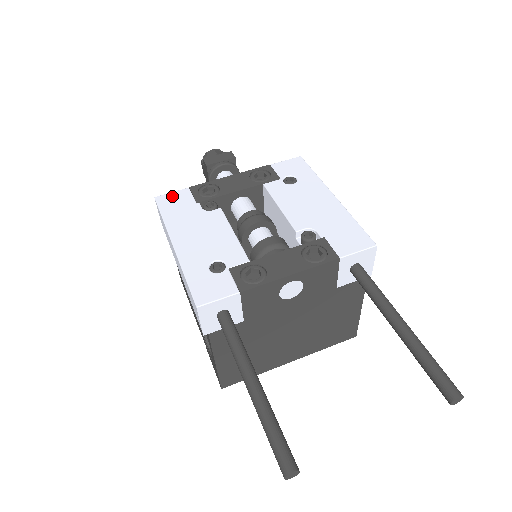
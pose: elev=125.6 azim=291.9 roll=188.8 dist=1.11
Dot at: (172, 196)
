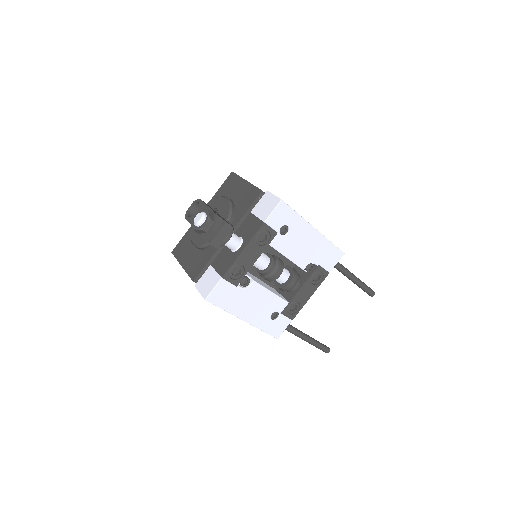
Dot at: (217, 292)
